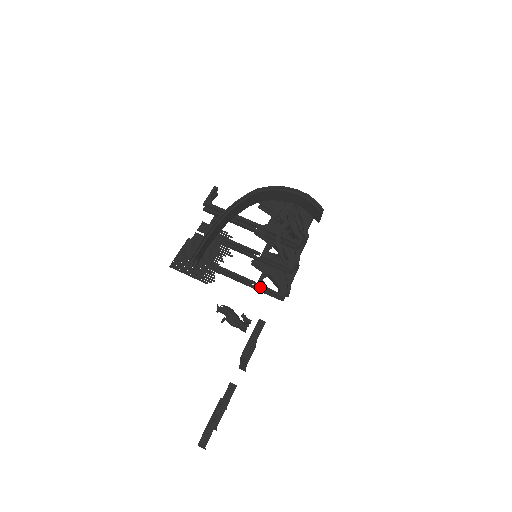
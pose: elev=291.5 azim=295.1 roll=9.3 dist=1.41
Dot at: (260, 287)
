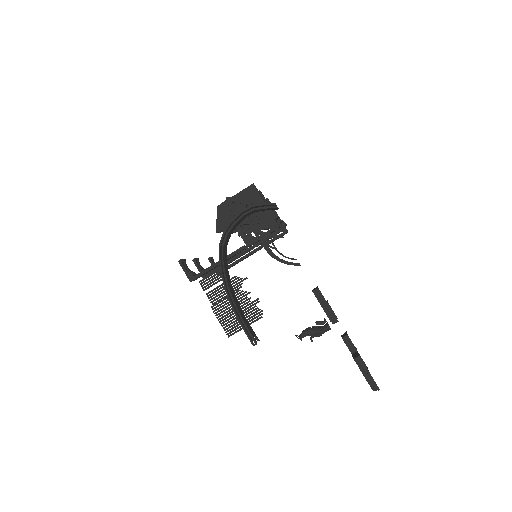
Dot at: occluded
